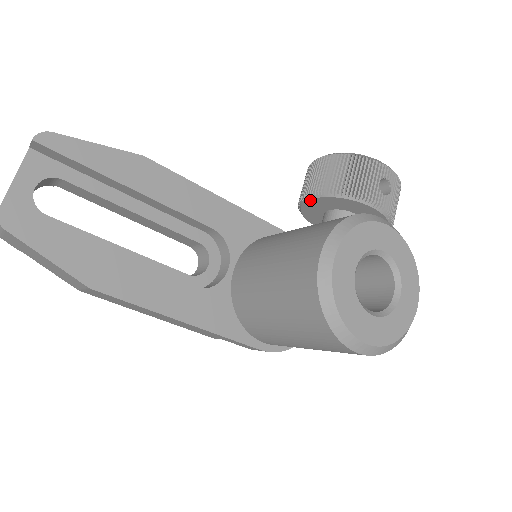
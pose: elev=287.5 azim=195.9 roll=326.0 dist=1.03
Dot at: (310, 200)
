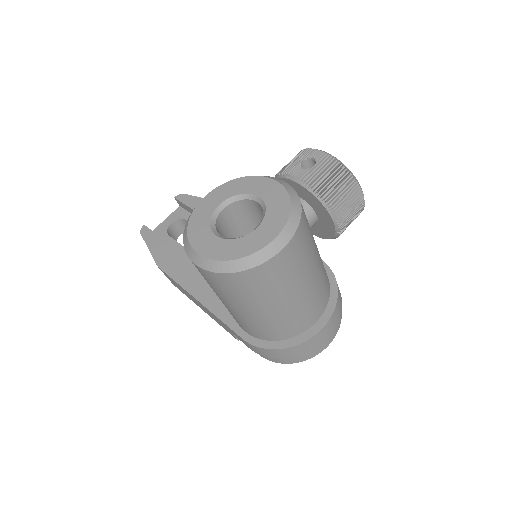
Dot at: occluded
